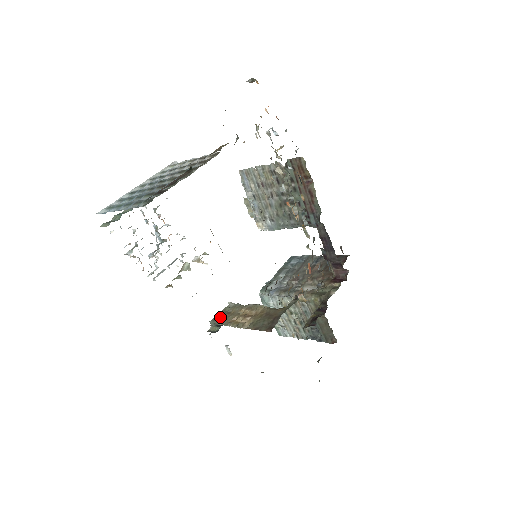
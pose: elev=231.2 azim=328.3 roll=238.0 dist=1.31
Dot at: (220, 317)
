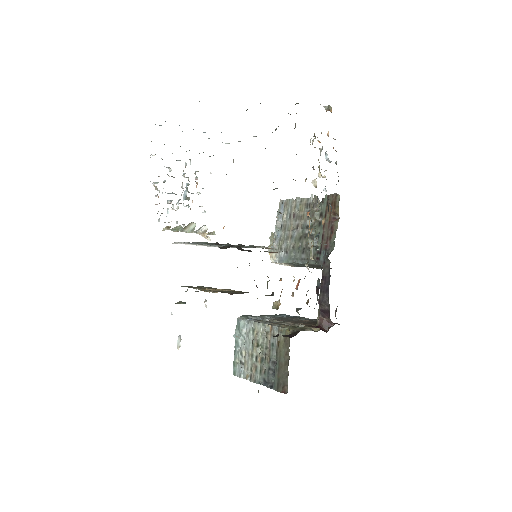
Dot at: occluded
